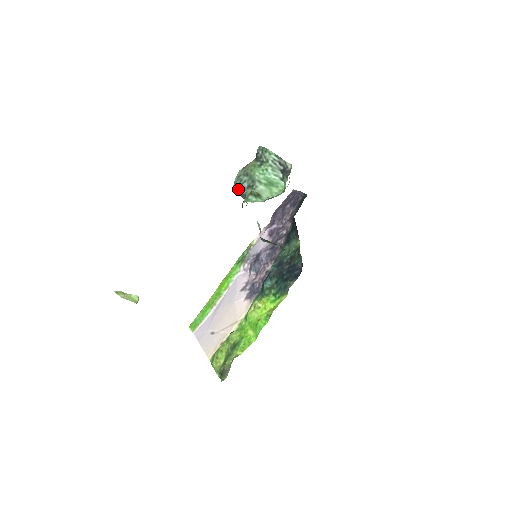
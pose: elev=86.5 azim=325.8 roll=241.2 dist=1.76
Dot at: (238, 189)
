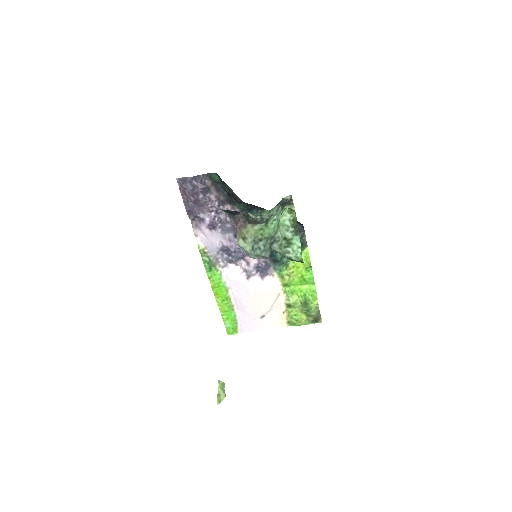
Dot at: (268, 256)
